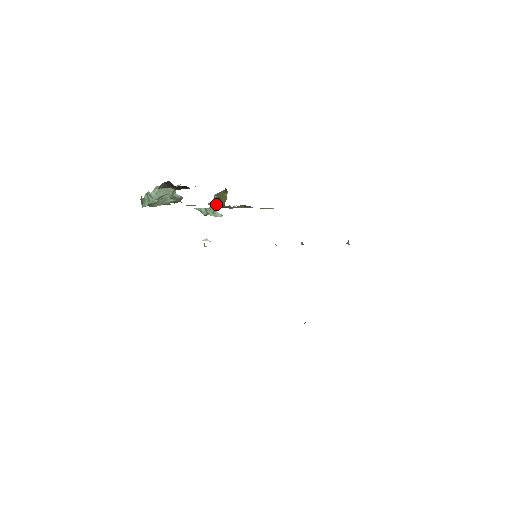
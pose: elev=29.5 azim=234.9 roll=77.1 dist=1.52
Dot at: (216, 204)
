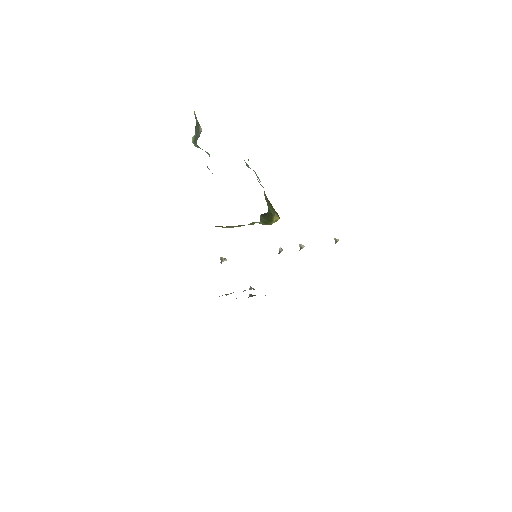
Dot at: occluded
